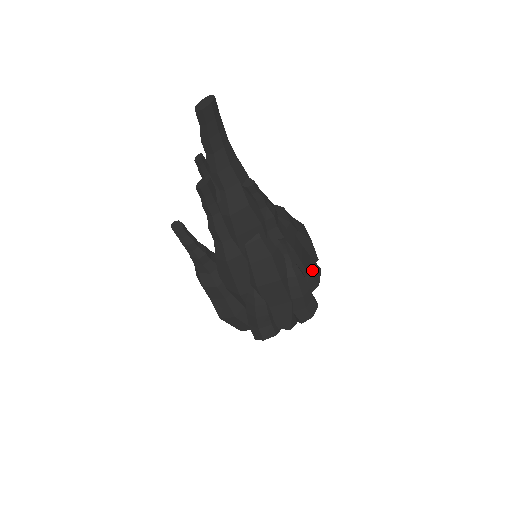
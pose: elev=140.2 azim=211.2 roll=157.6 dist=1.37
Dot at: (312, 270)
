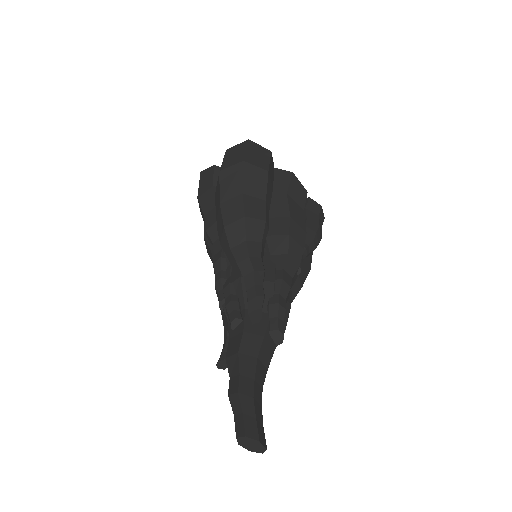
Dot at: (299, 199)
